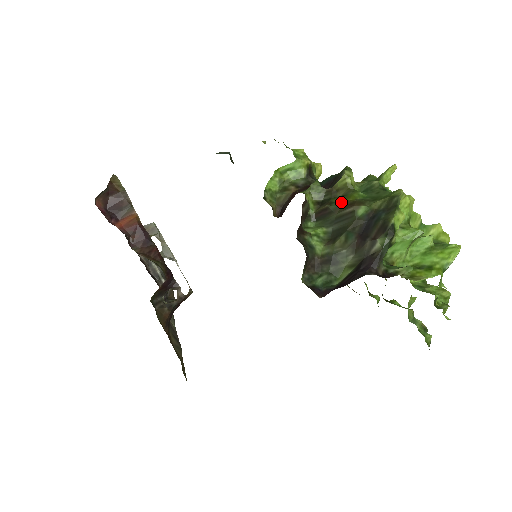
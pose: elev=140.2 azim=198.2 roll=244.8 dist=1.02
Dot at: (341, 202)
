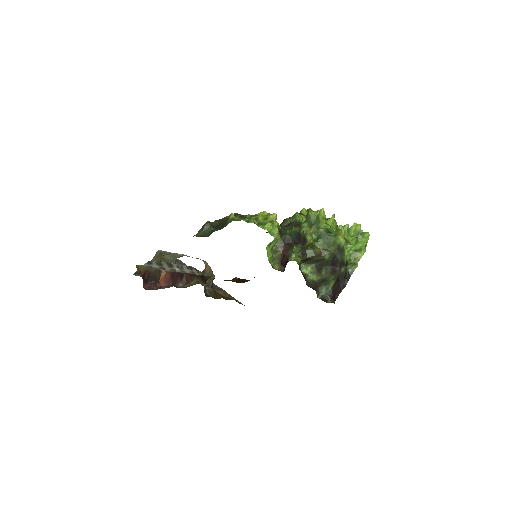
Dot at: (312, 252)
